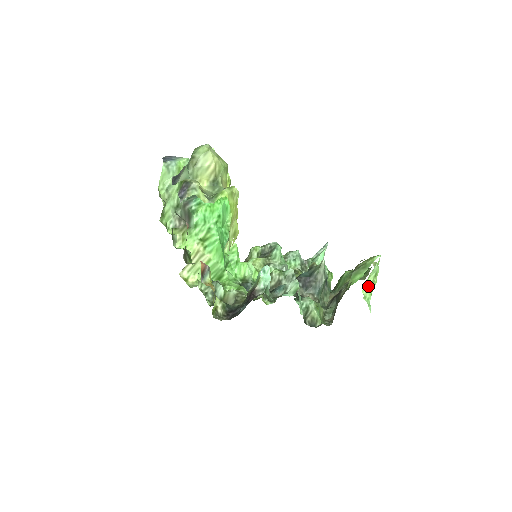
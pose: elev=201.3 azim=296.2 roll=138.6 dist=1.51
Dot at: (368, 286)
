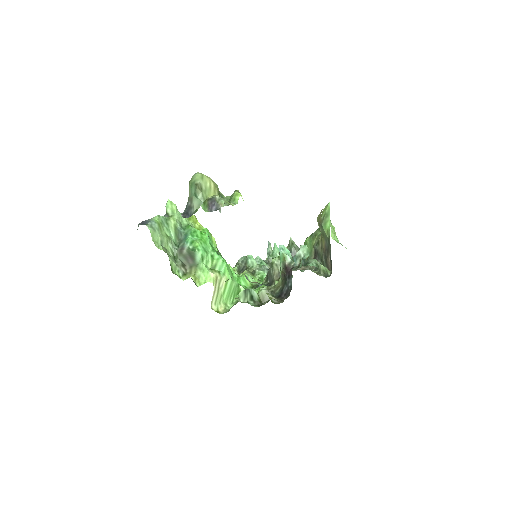
Dot at: (333, 232)
